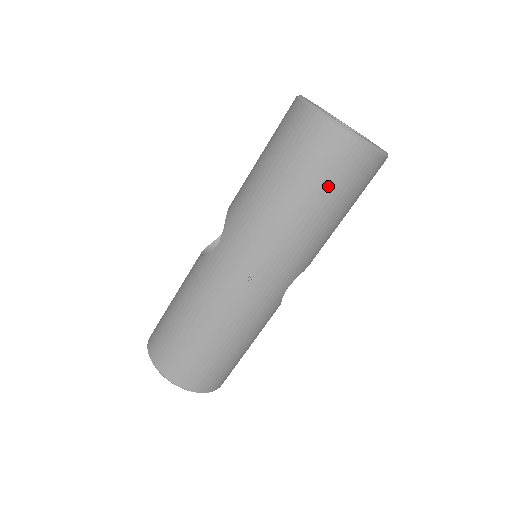
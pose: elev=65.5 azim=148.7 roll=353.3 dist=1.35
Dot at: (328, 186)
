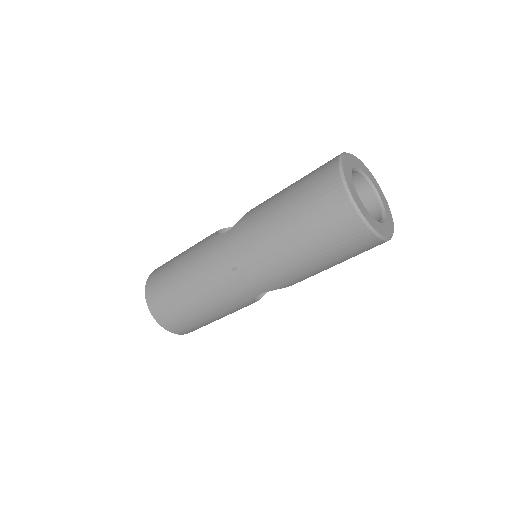
Dot at: (320, 237)
